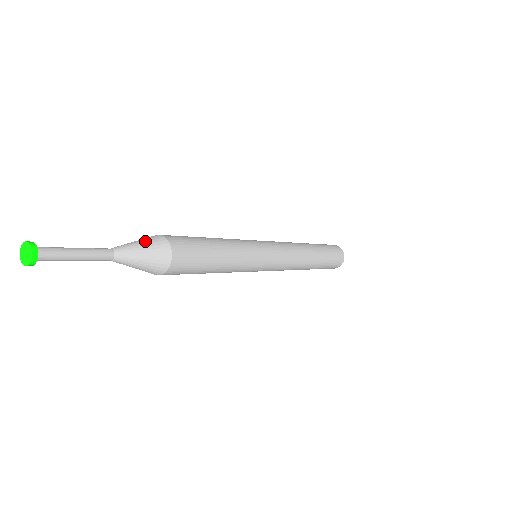
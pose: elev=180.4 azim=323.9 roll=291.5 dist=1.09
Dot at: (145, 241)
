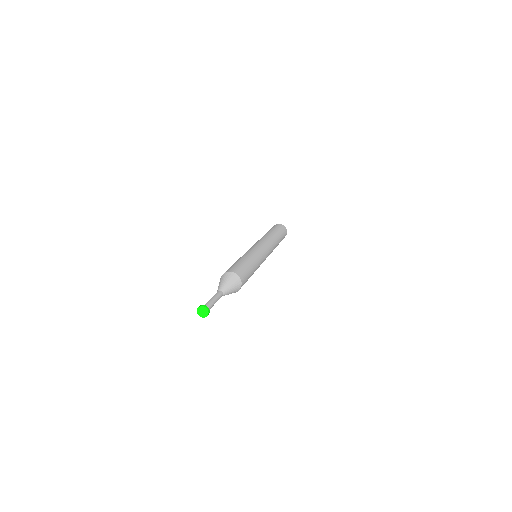
Dot at: (233, 283)
